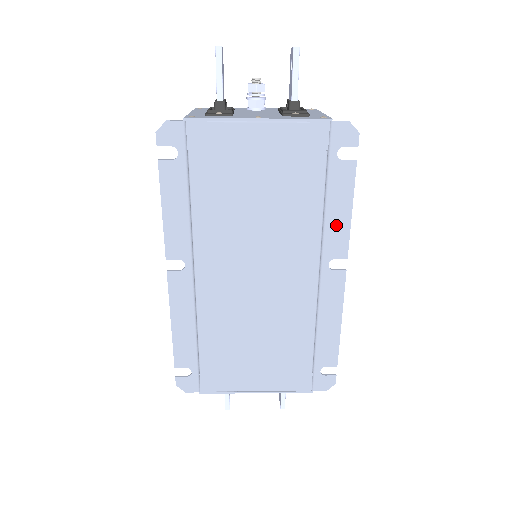
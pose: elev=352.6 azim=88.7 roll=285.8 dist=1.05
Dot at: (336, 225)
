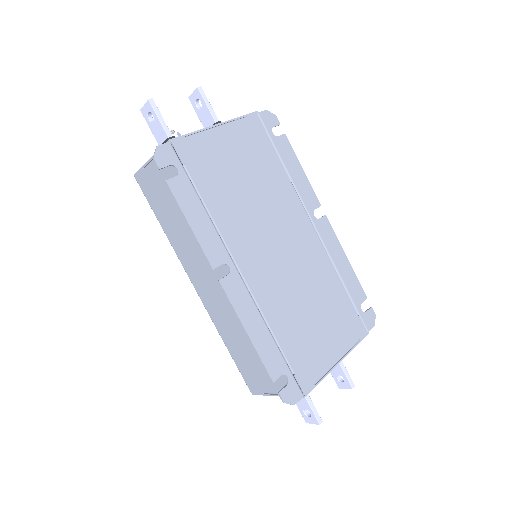
Dot at: (301, 183)
